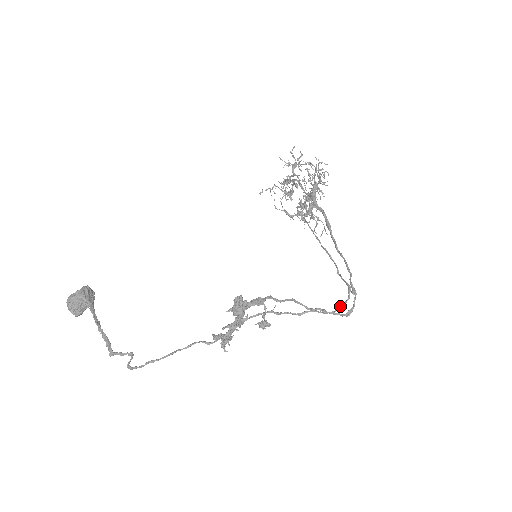
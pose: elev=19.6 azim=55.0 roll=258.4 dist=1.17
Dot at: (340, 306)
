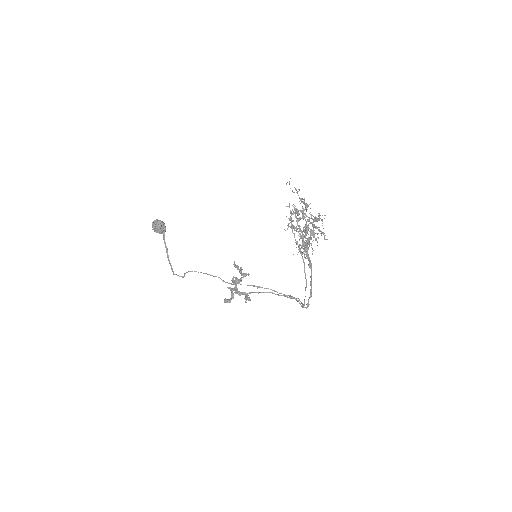
Dot at: (300, 301)
